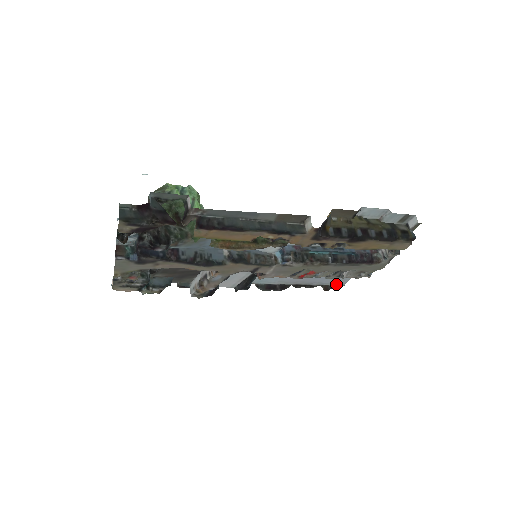
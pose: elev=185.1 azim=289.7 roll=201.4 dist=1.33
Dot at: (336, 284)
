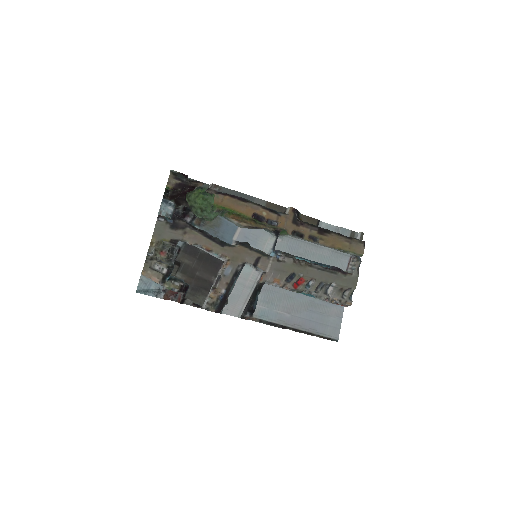
Dot at: (330, 337)
